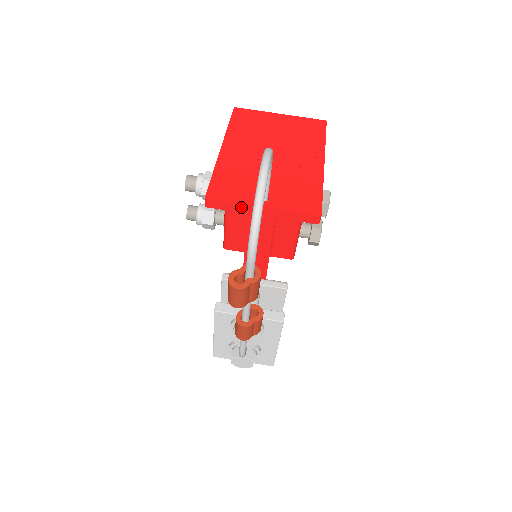
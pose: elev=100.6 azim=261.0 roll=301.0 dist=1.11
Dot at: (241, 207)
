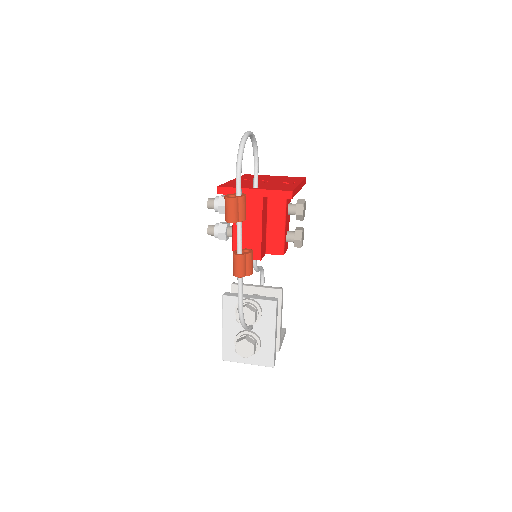
Dot at: occluded
